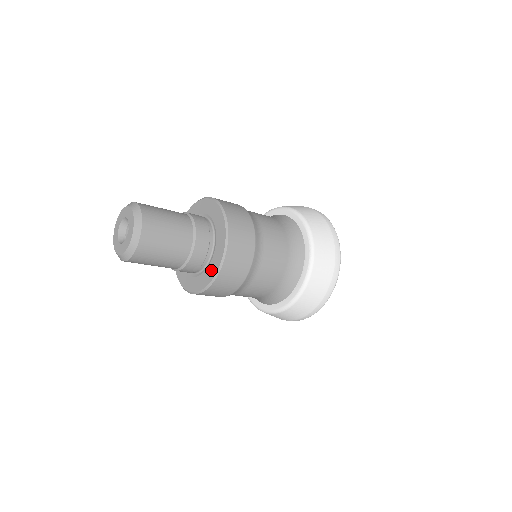
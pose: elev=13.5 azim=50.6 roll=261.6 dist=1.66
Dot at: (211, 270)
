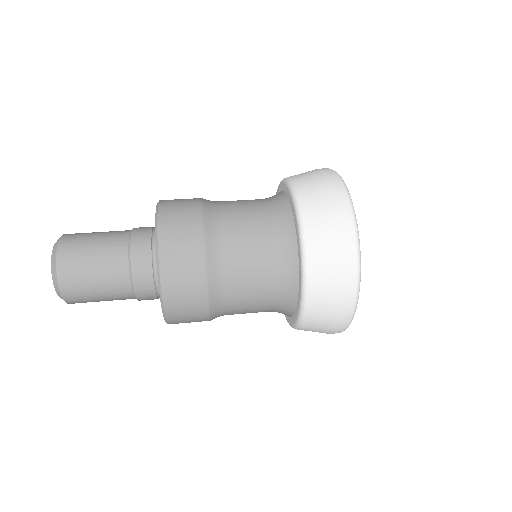
Dot at: occluded
